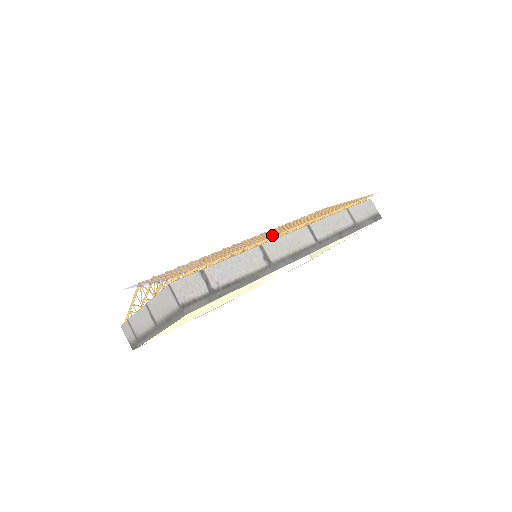
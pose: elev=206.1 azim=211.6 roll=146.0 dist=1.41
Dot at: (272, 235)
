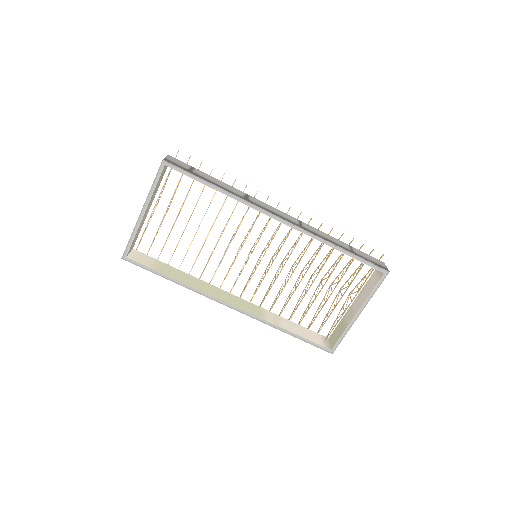
Dot at: occluded
